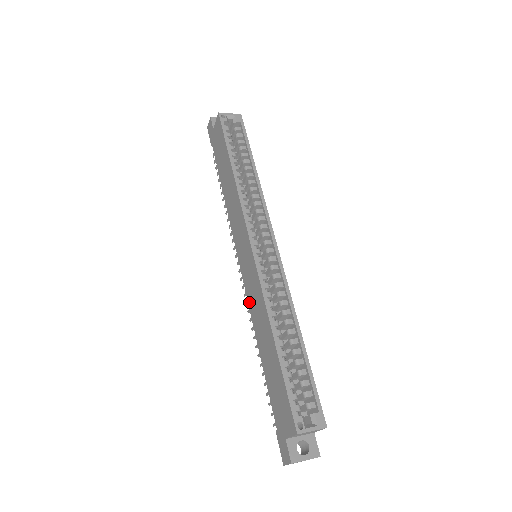
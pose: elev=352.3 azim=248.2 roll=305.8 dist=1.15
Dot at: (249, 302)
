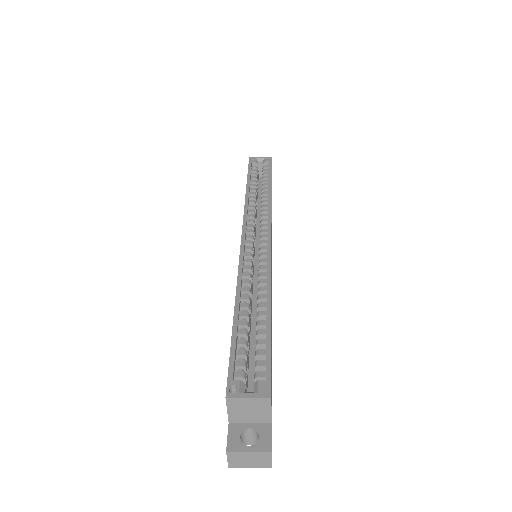
Dot at: occluded
